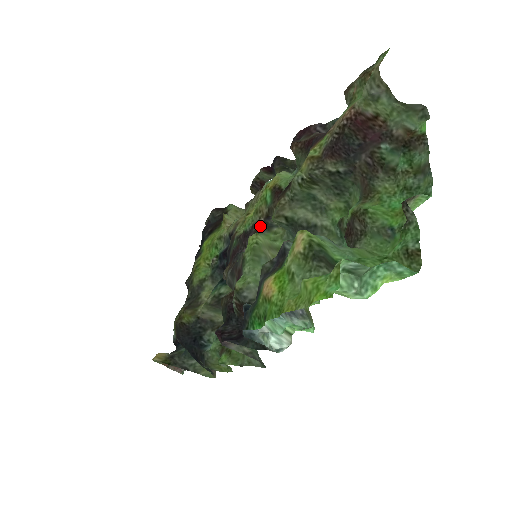
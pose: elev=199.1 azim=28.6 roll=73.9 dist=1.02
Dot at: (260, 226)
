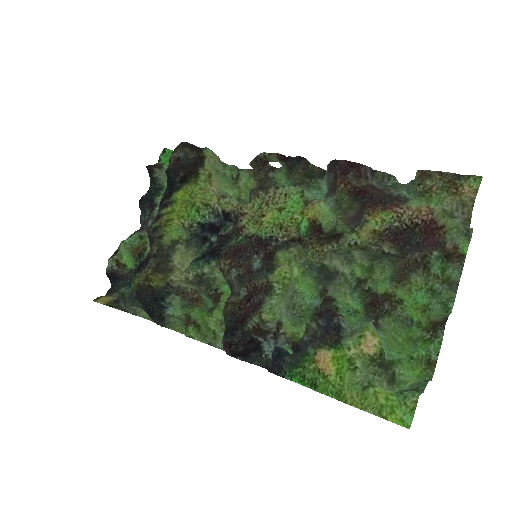
Dot at: (281, 243)
